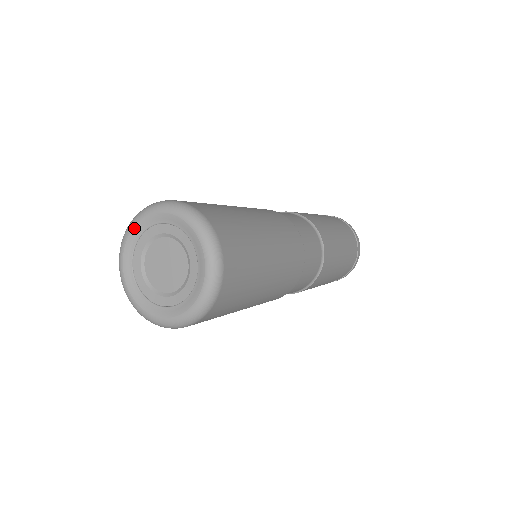
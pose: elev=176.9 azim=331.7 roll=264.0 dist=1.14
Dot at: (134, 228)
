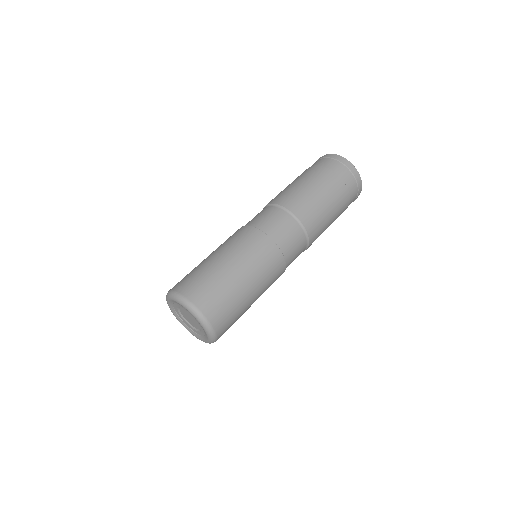
Dot at: (169, 300)
